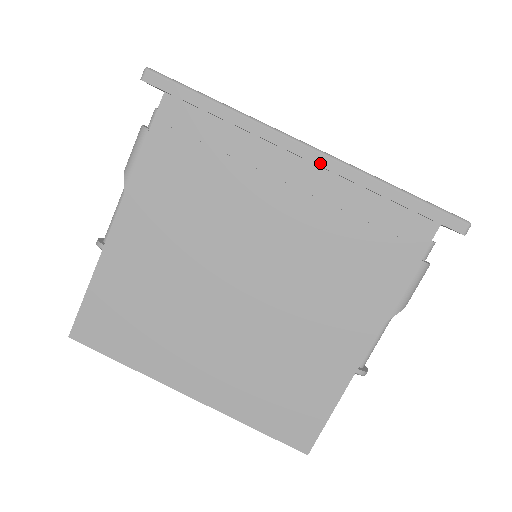
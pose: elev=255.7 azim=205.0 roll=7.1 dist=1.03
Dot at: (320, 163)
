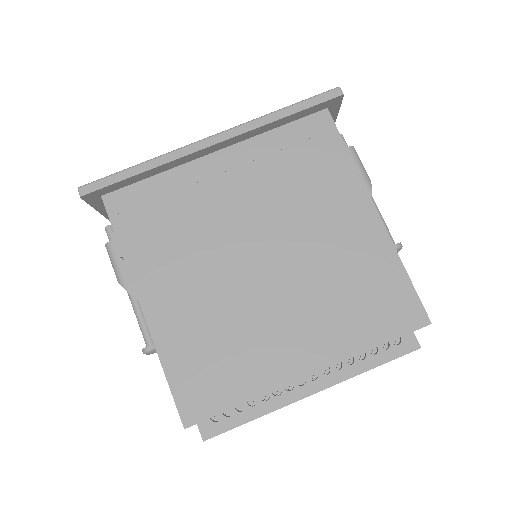
Dot at: (227, 137)
